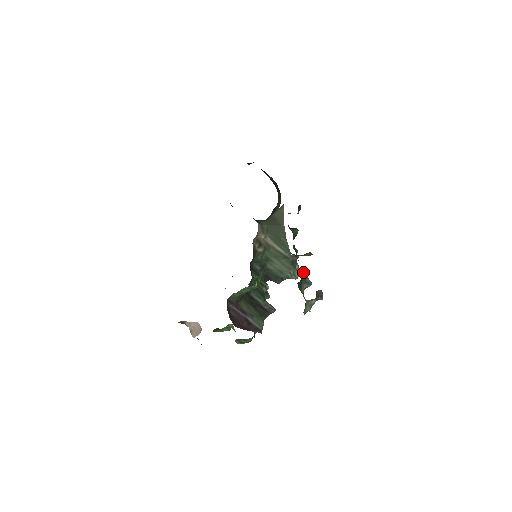
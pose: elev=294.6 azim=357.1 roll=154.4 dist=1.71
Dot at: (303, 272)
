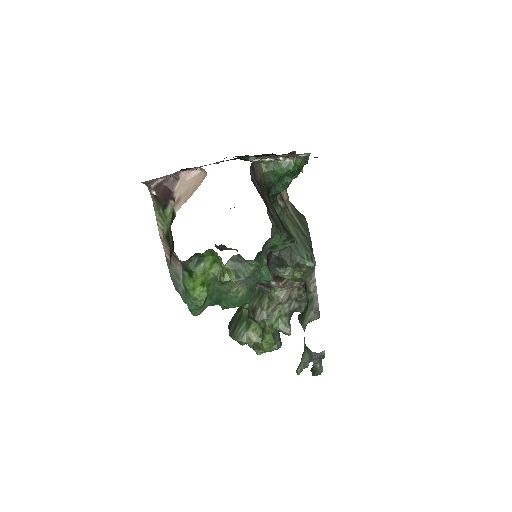
Dot at: (315, 285)
